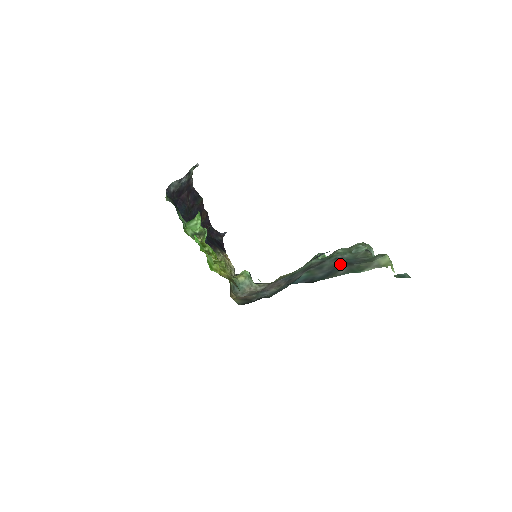
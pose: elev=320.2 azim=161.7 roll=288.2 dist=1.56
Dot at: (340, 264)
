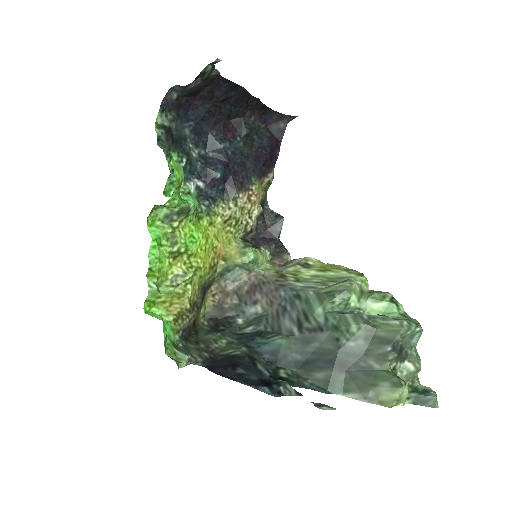
Dot at: (330, 358)
